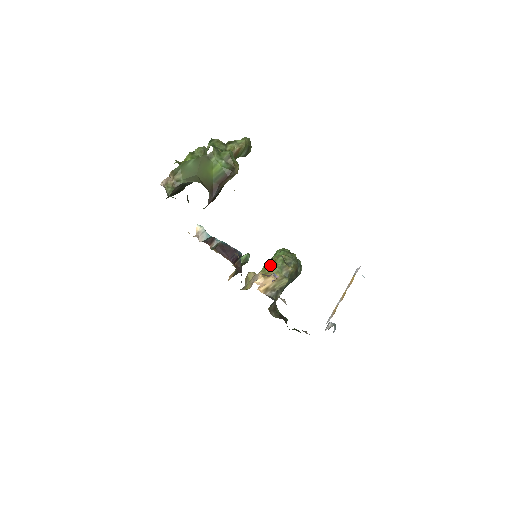
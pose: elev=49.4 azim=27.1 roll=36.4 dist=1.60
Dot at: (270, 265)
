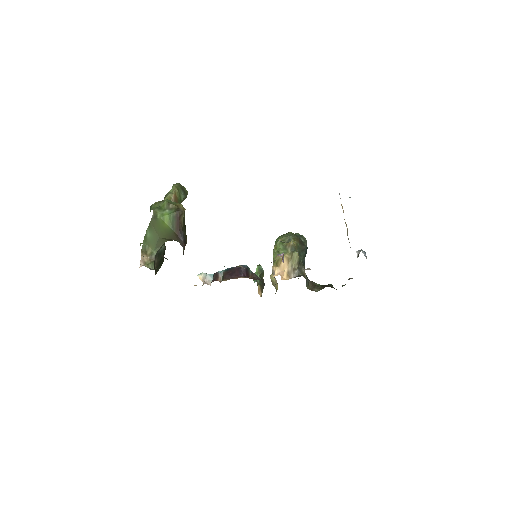
Dot at: (275, 254)
